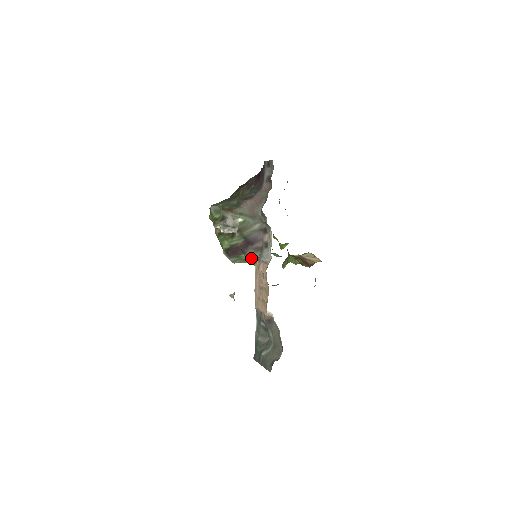
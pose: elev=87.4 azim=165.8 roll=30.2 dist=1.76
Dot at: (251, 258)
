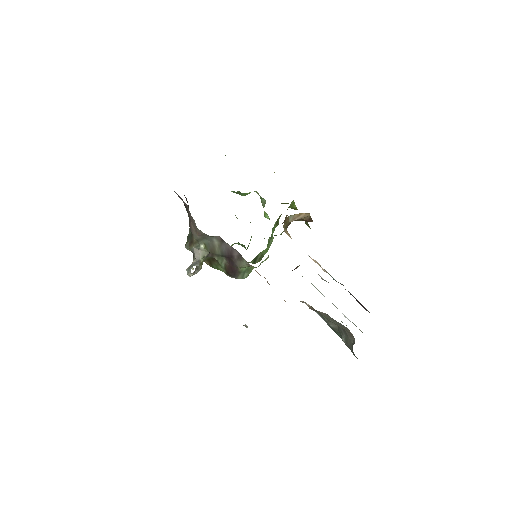
Dot at: occluded
